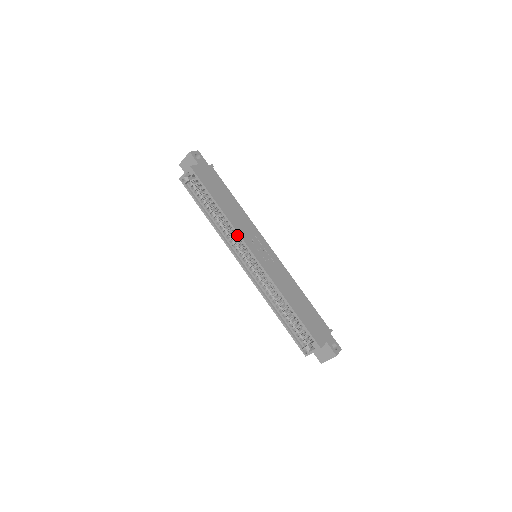
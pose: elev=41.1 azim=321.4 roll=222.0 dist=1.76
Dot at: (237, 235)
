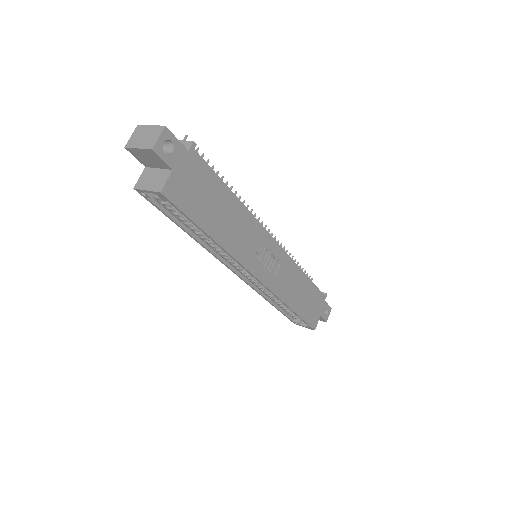
Dot at: occluded
